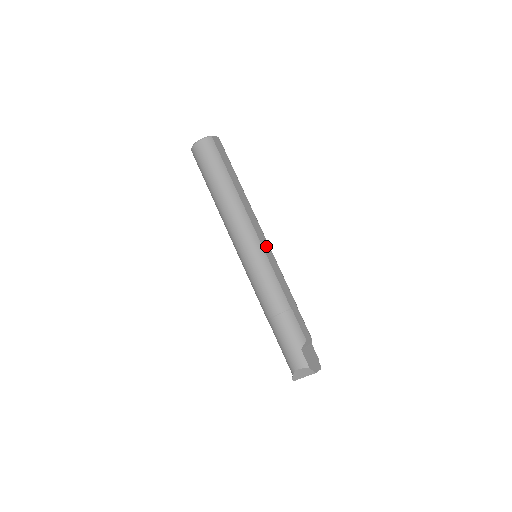
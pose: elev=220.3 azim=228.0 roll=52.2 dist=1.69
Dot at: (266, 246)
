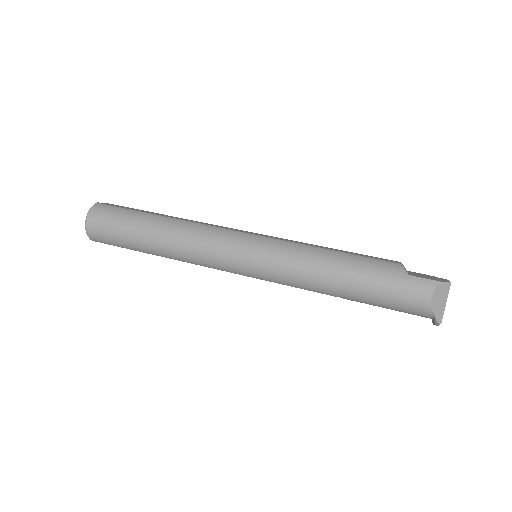
Dot at: occluded
